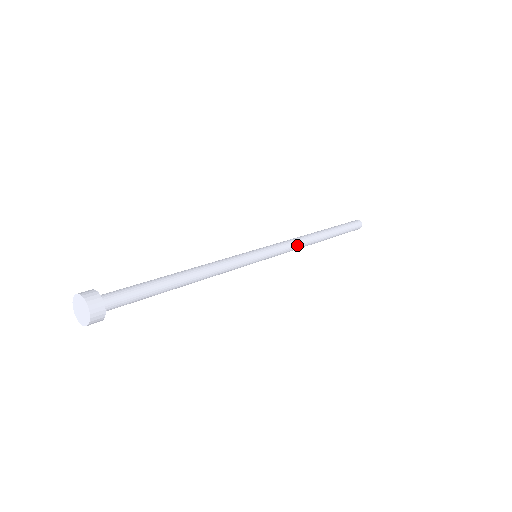
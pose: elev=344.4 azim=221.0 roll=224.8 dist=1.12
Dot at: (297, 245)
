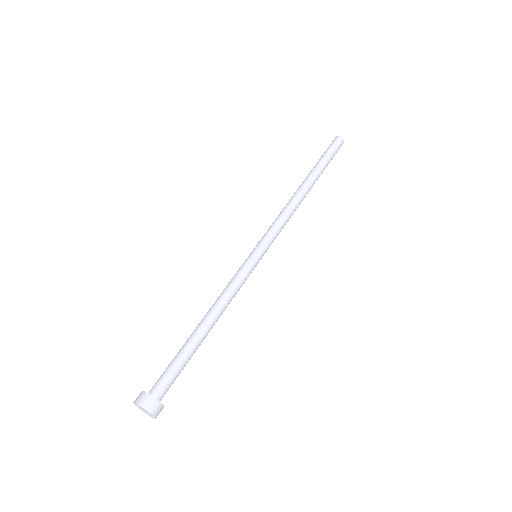
Dot at: (287, 221)
